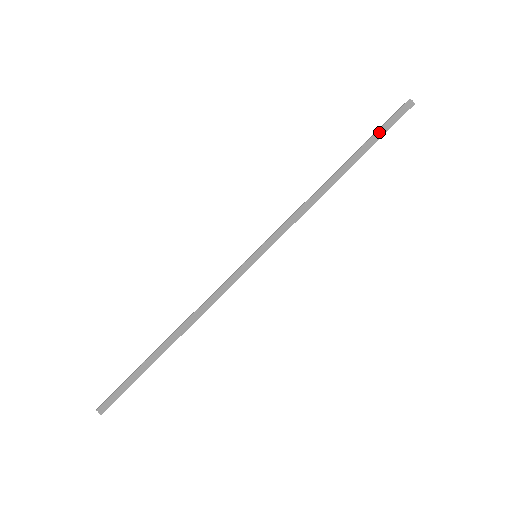
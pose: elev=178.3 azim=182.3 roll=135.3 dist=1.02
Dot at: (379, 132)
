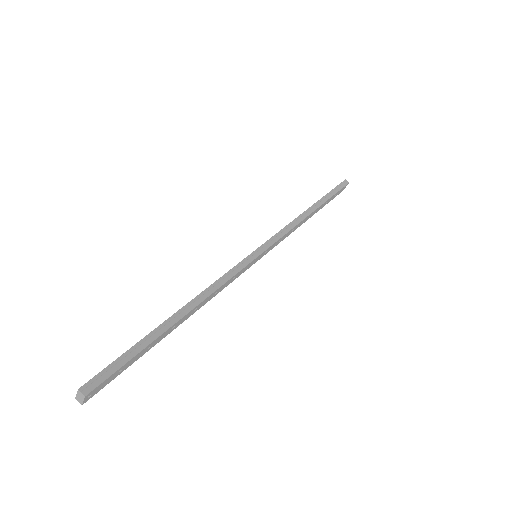
Dot at: (332, 192)
